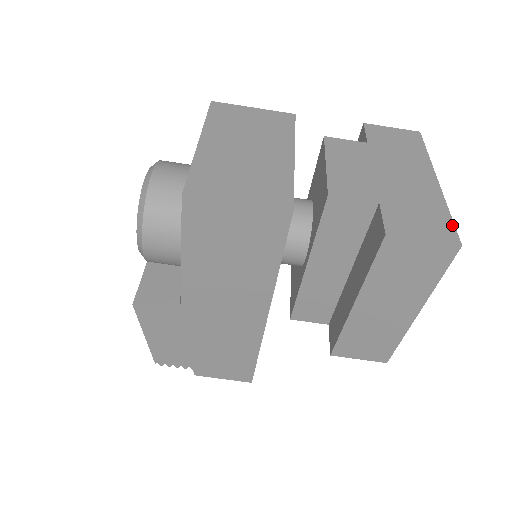
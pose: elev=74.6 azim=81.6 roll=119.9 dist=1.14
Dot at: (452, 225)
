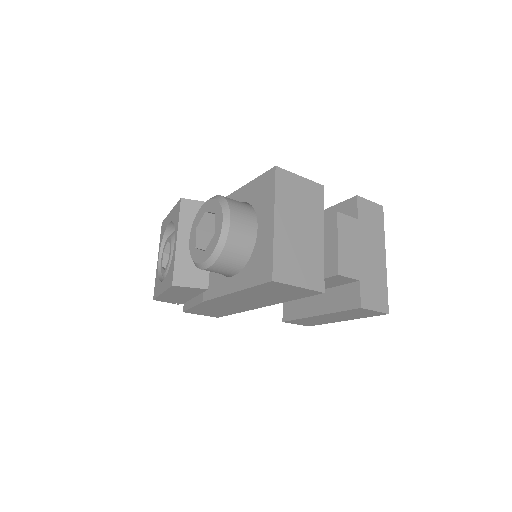
Dot at: (387, 298)
